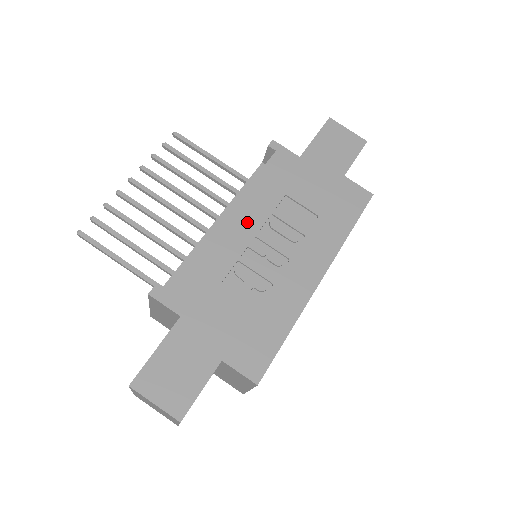
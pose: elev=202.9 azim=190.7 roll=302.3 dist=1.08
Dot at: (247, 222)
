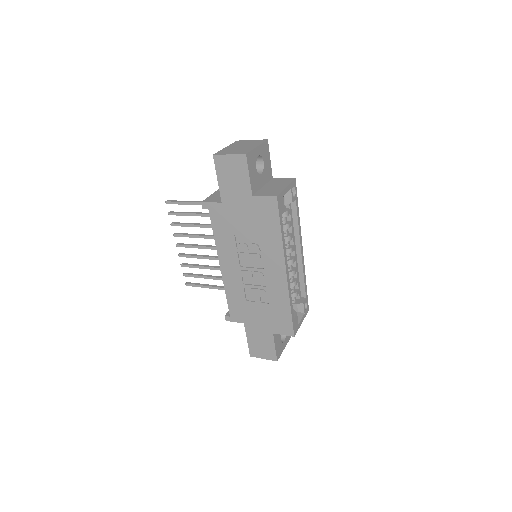
Dot at: (231, 264)
